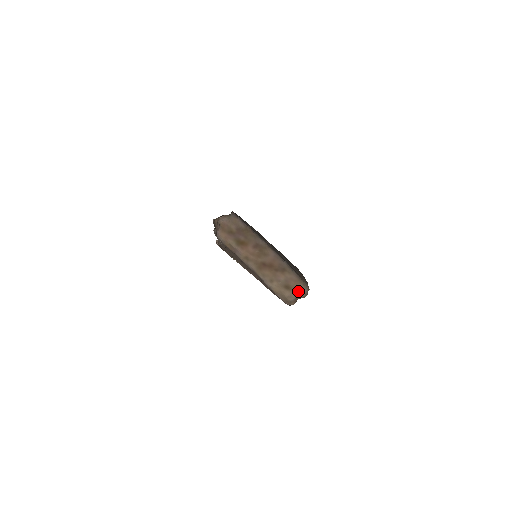
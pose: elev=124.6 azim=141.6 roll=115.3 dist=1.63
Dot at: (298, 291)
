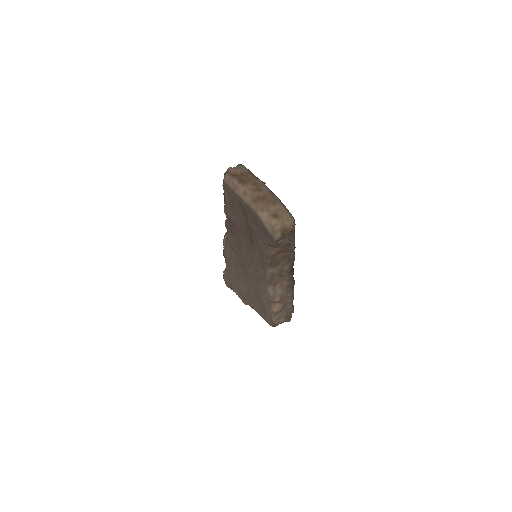
Dot at: (284, 220)
